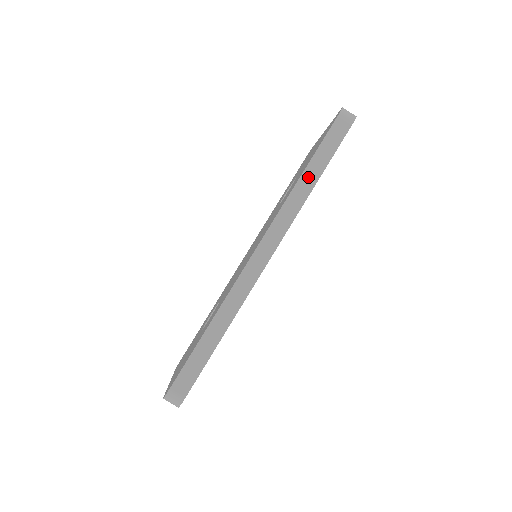
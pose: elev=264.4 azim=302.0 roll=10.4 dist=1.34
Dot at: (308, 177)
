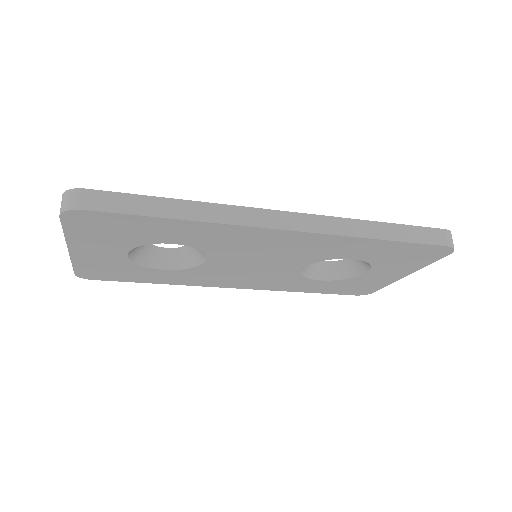
Dot at: (378, 228)
